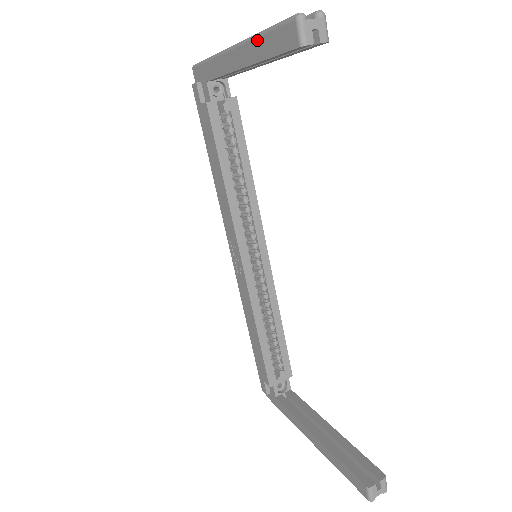
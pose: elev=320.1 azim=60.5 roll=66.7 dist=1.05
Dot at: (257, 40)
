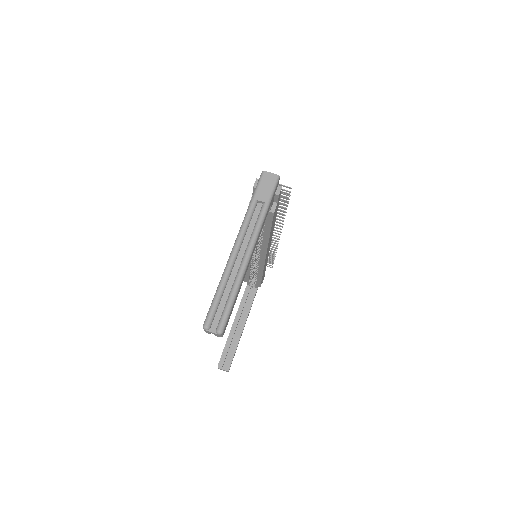
Dot at: (220, 280)
